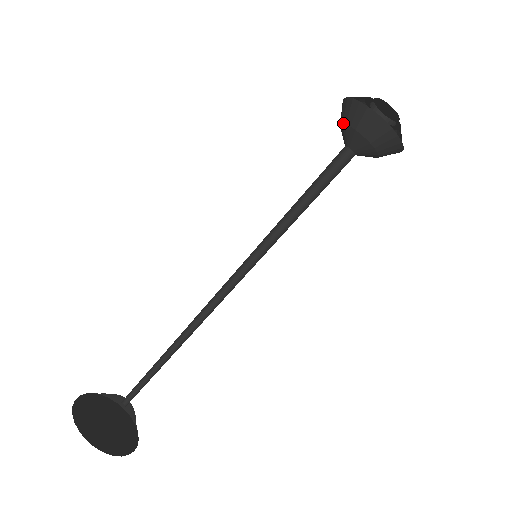
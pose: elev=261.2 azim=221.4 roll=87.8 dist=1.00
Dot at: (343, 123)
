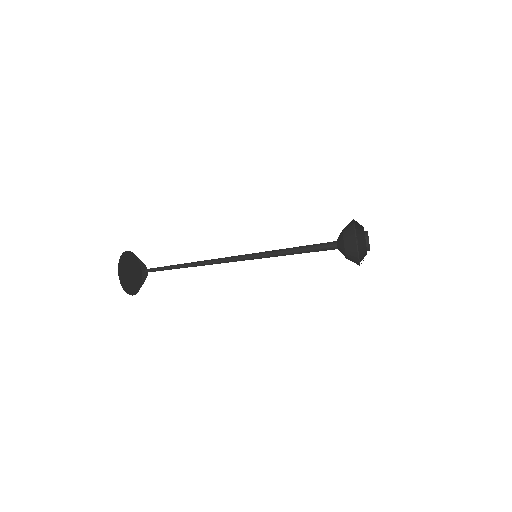
Dot at: (343, 236)
